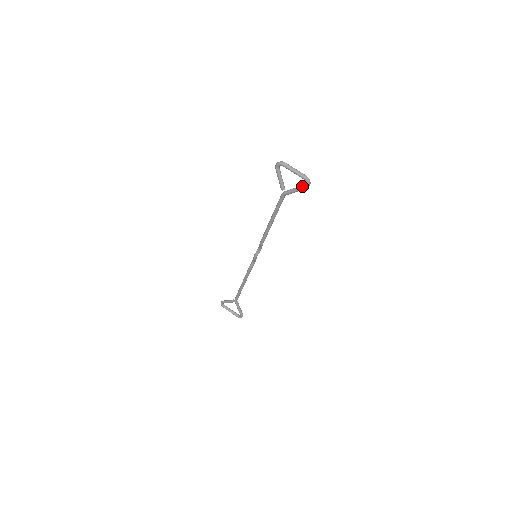
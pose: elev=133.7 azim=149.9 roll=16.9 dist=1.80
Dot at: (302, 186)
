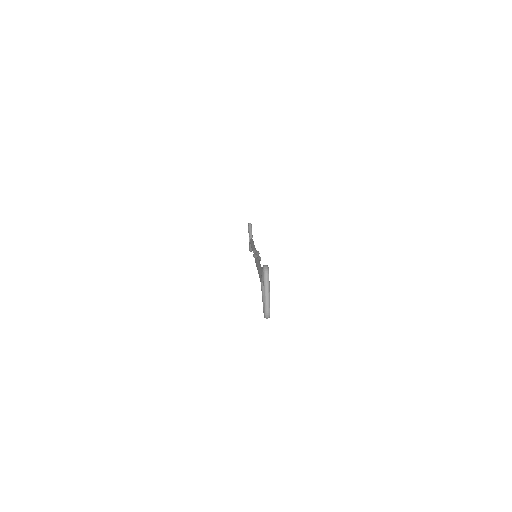
Dot at: occluded
